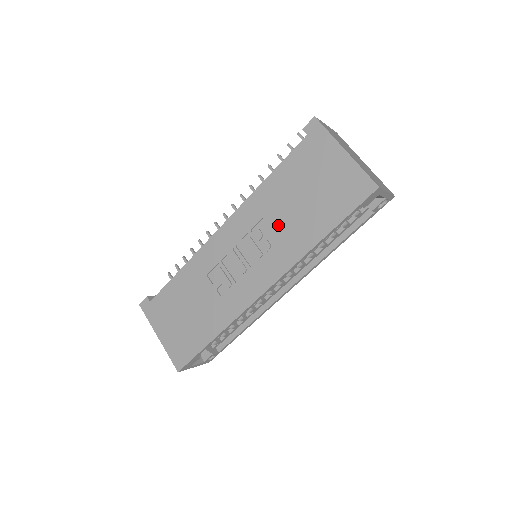
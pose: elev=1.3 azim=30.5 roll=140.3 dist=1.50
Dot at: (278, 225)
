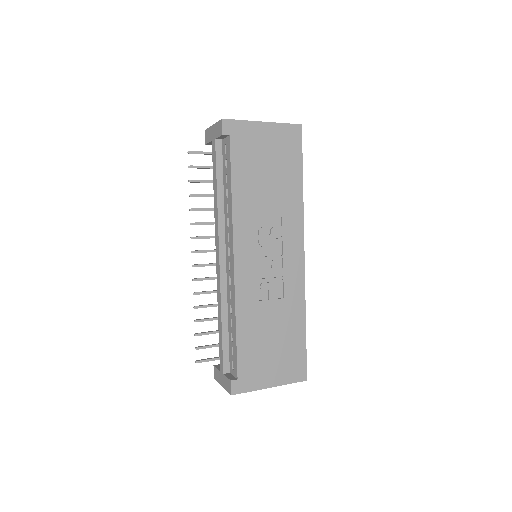
Dot at: (271, 210)
